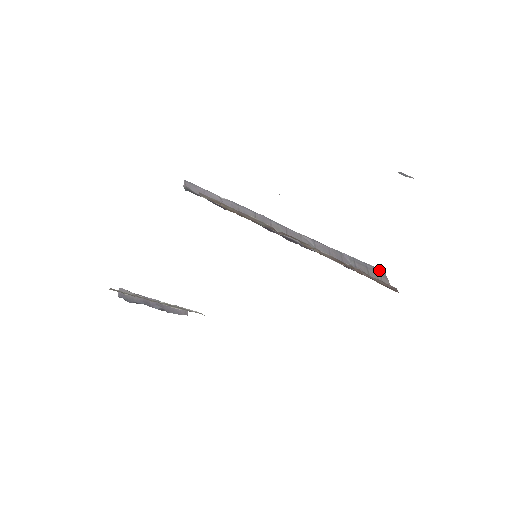
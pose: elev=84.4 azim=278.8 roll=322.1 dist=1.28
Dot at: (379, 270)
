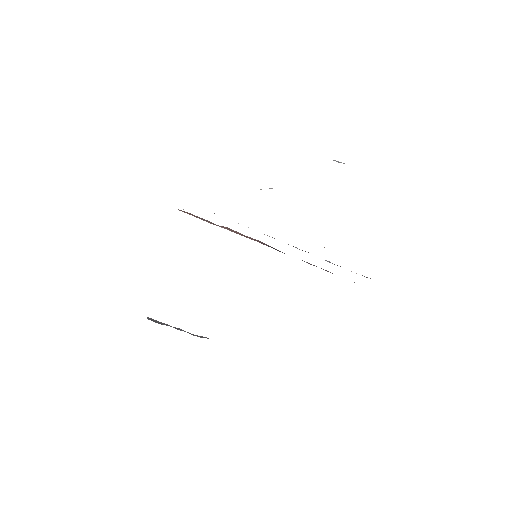
Dot at: occluded
